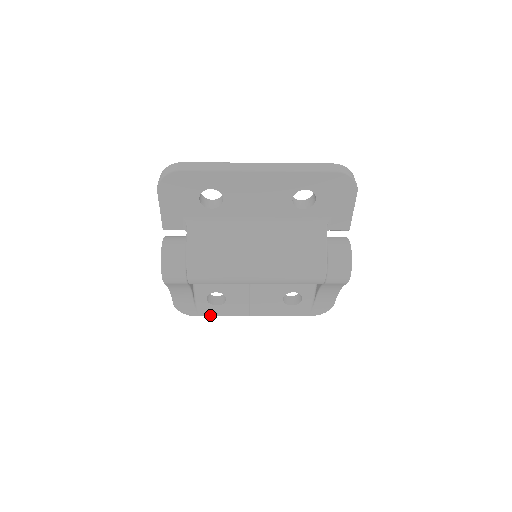
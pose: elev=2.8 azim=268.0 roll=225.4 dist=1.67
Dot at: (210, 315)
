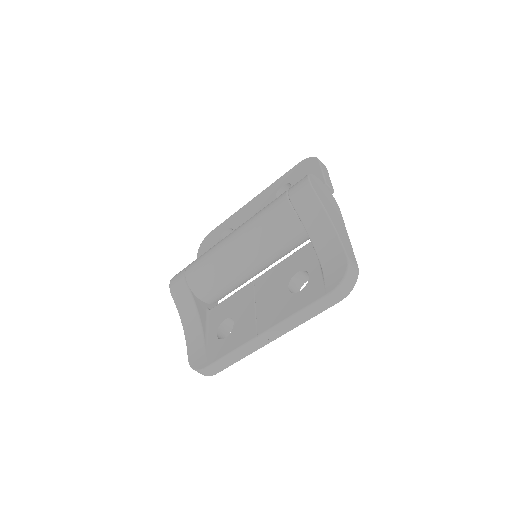
Dot at: (218, 358)
